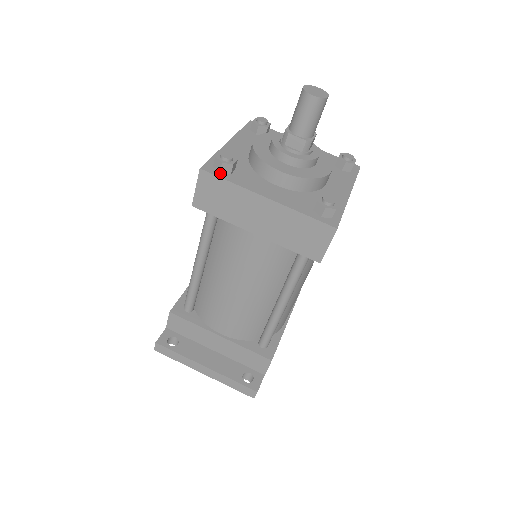
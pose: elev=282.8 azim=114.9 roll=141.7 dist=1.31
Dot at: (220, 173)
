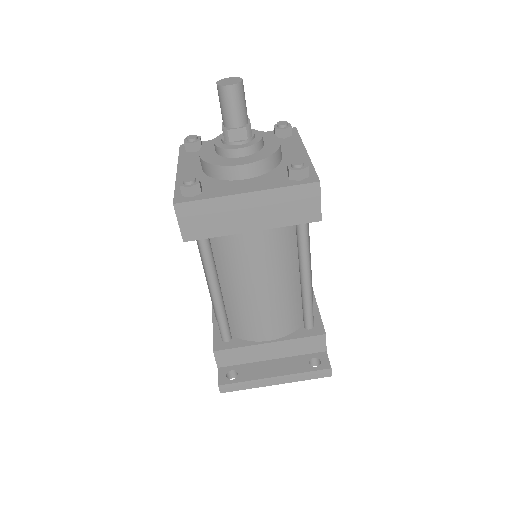
Dot at: (192, 197)
